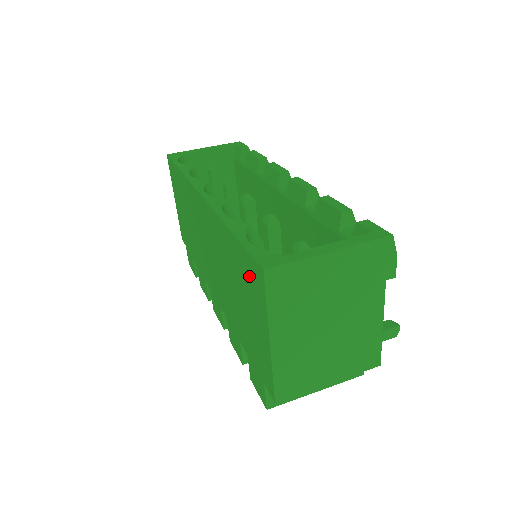
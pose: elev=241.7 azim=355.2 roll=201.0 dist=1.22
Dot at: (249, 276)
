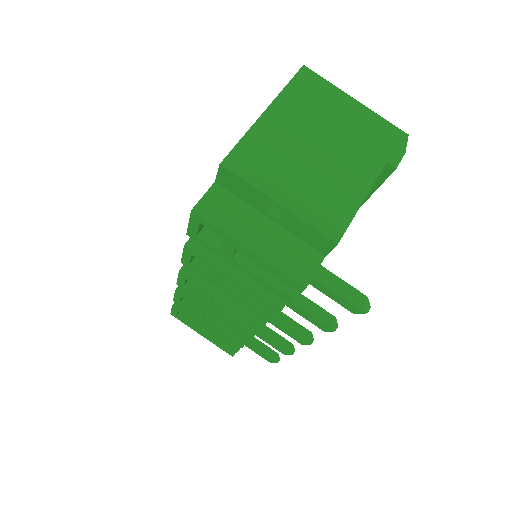
Dot at: occluded
